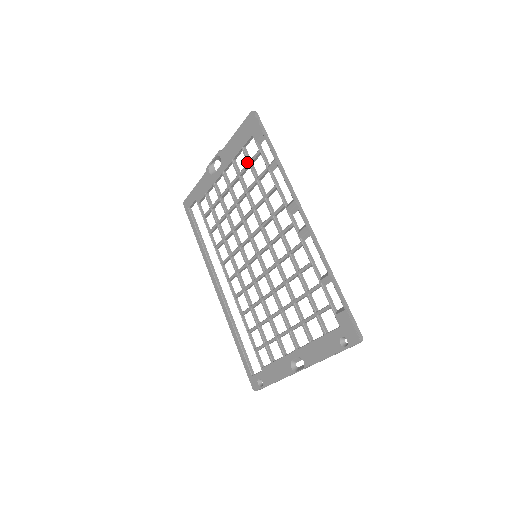
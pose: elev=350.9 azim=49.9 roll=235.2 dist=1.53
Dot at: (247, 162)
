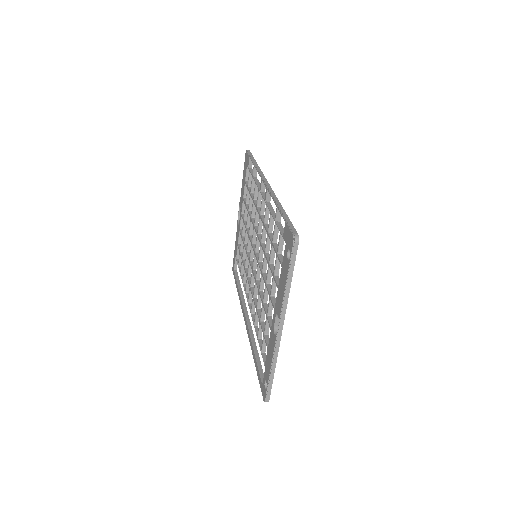
Dot at: (247, 188)
